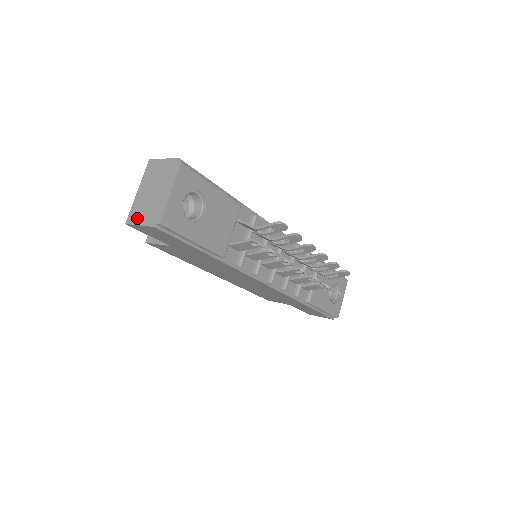
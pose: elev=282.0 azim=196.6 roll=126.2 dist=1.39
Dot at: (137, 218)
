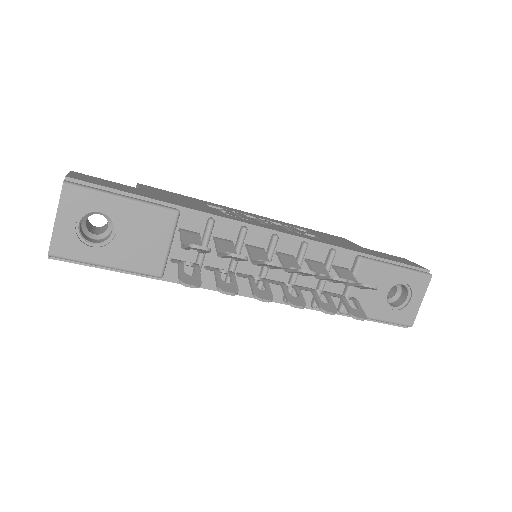
Dot at: occluded
